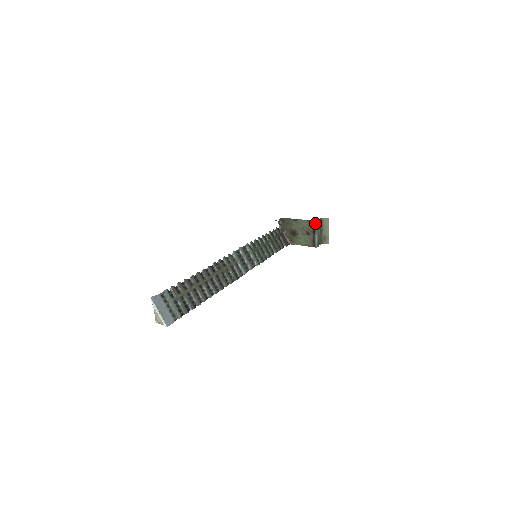
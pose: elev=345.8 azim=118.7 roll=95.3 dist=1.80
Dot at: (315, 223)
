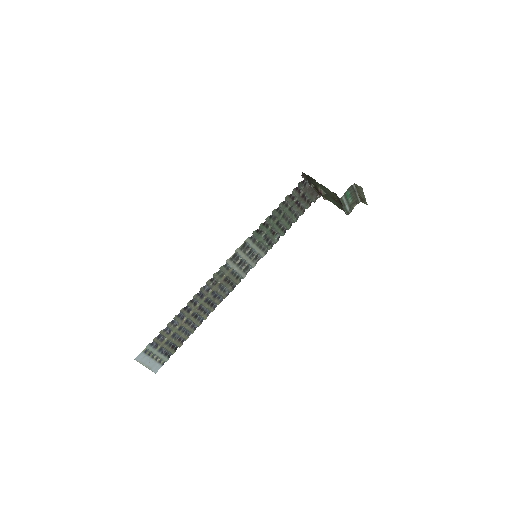
Dot at: (339, 198)
